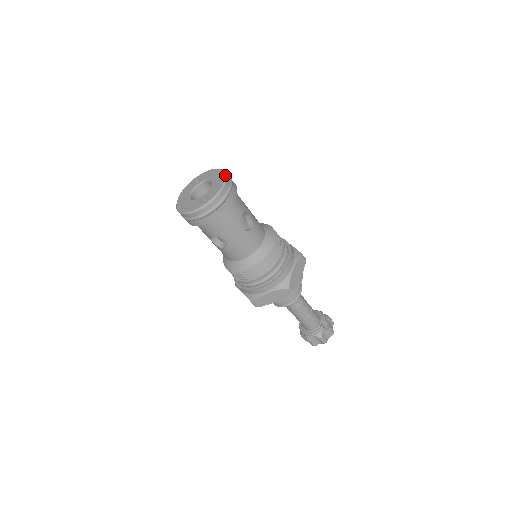
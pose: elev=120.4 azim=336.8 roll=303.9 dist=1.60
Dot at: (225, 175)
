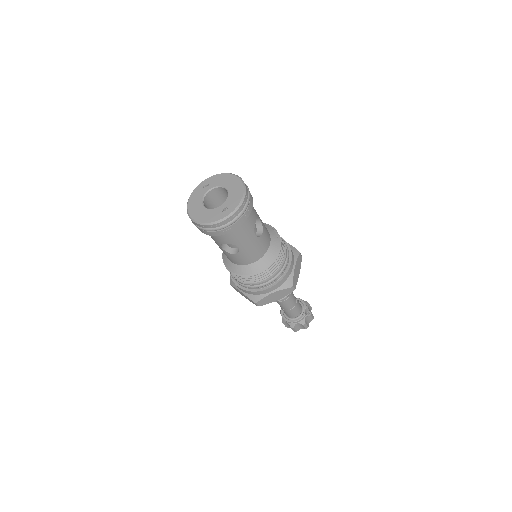
Dot at: (242, 182)
